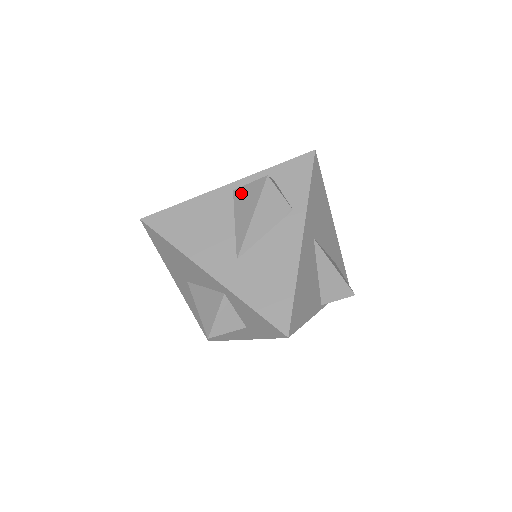
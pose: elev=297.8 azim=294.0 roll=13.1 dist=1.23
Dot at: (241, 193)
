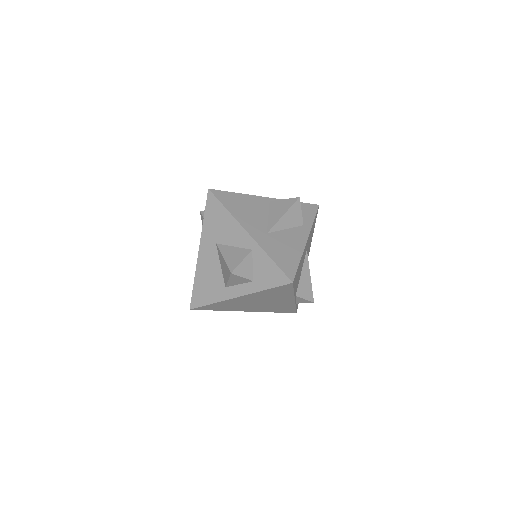
Dot at: (277, 203)
